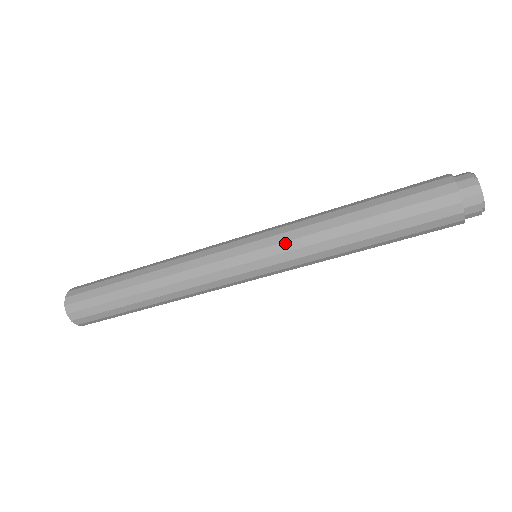
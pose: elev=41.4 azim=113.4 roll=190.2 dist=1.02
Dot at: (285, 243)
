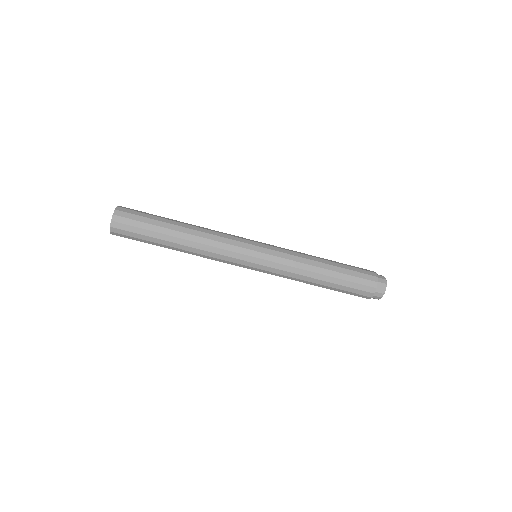
Dot at: (280, 265)
